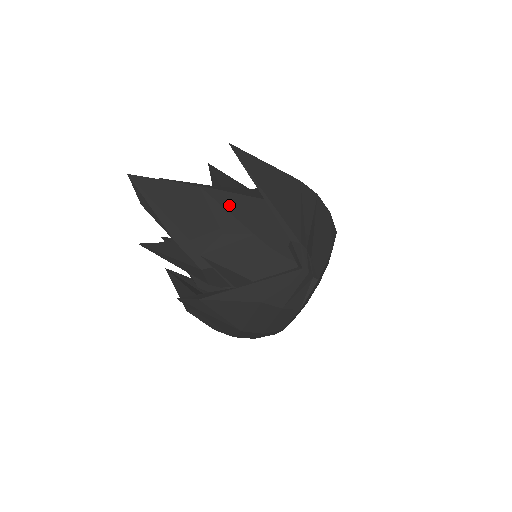
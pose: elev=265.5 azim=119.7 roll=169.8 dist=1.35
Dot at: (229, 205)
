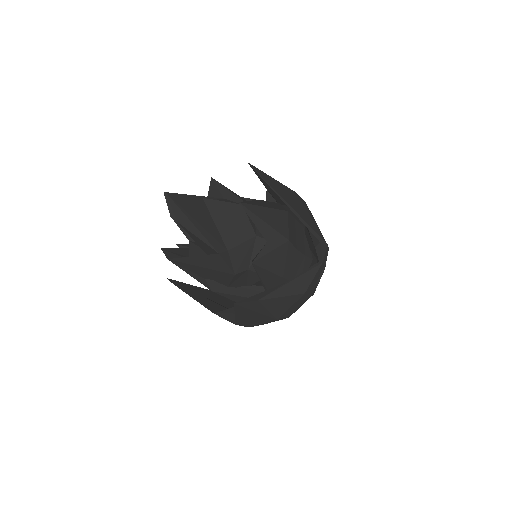
Dot at: (265, 217)
